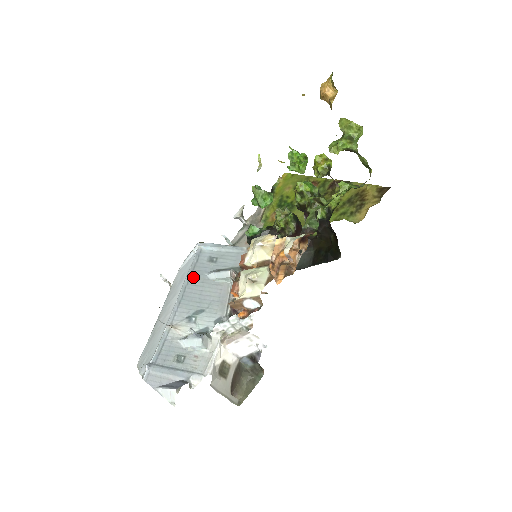
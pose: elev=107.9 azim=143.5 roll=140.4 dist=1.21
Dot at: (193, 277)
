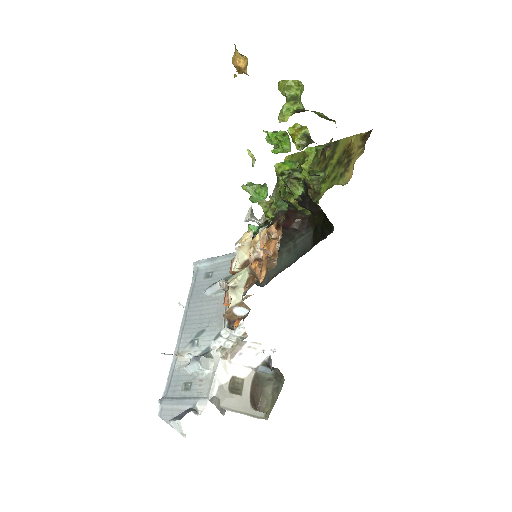
Dot at: (193, 299)
